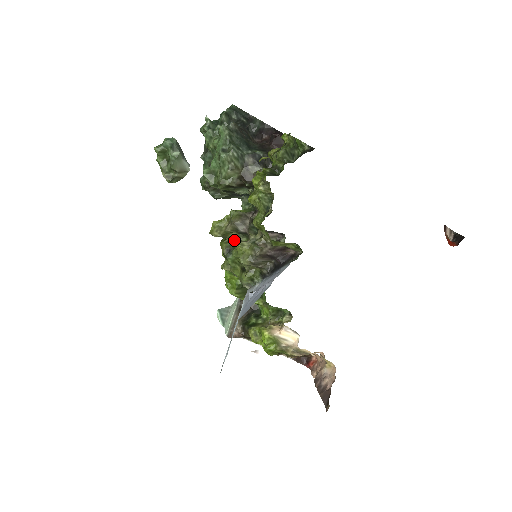
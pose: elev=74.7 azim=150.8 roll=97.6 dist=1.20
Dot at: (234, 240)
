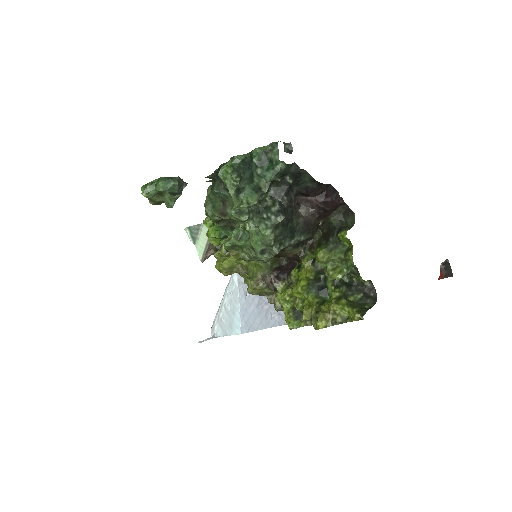
Dot at: occluded
